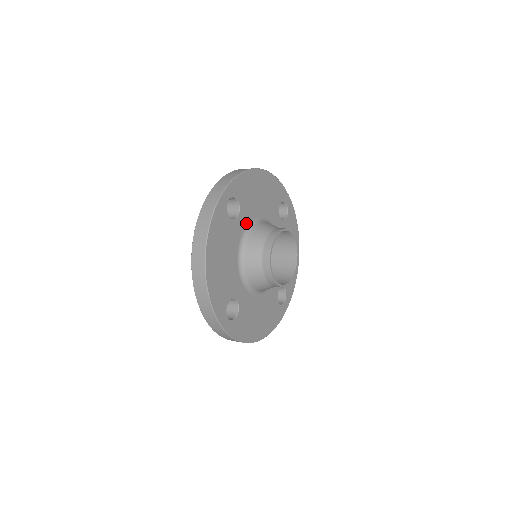
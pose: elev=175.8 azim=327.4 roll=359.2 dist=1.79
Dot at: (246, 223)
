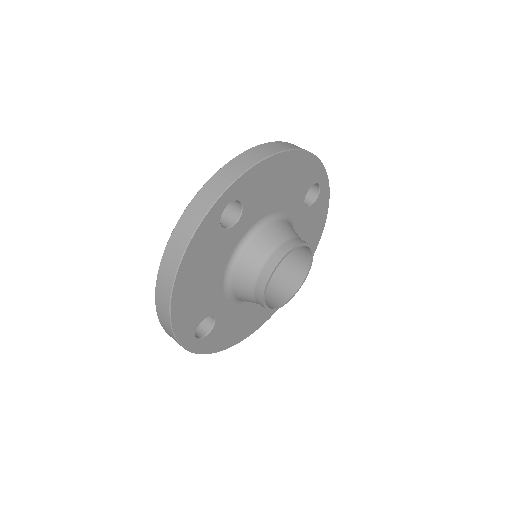
Dot at: (248, 227)
